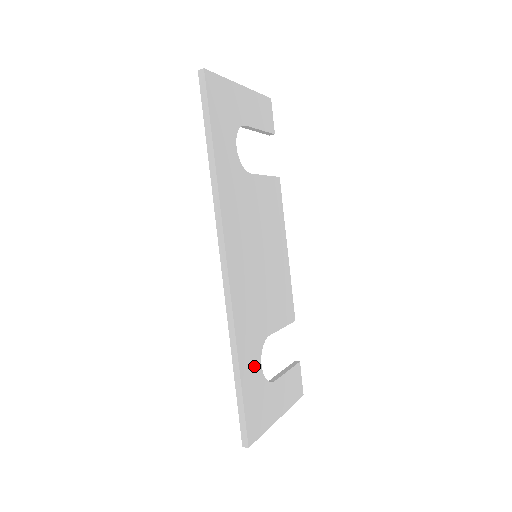
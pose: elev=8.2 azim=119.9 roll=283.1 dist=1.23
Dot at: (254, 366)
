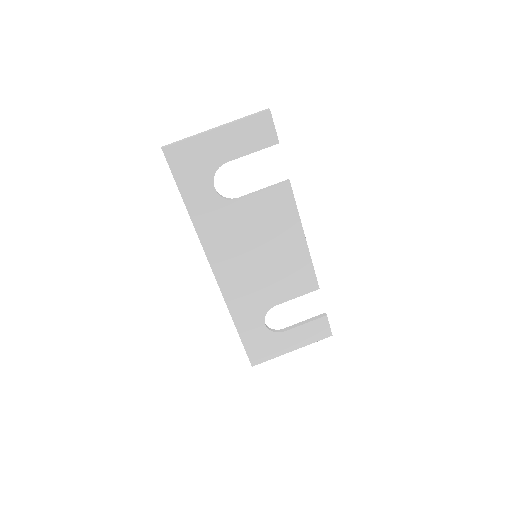
Dot at: (255, 326)
